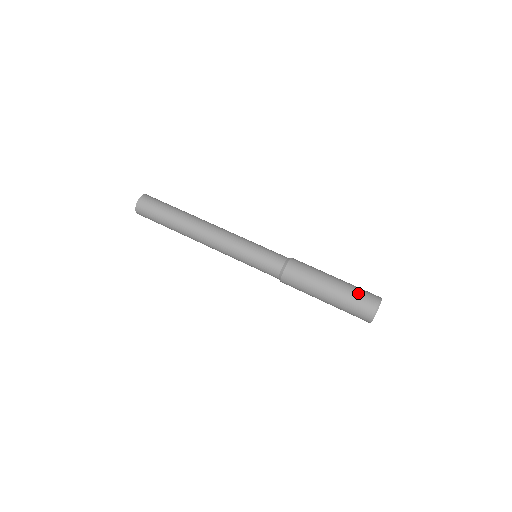
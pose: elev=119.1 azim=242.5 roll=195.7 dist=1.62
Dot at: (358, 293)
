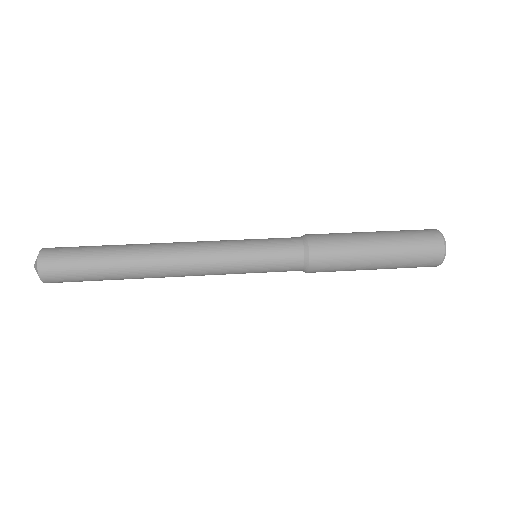
Dot at: (412, 236)
